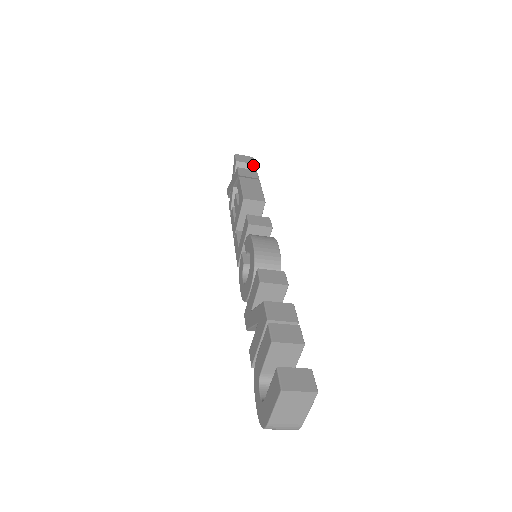
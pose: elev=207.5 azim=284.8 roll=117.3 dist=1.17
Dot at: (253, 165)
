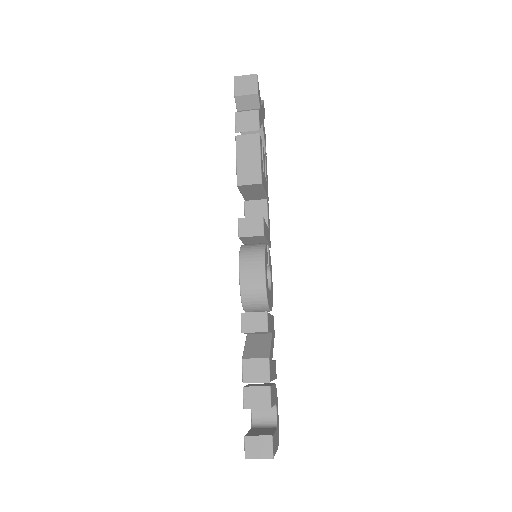
Dot at: (256, 95)
